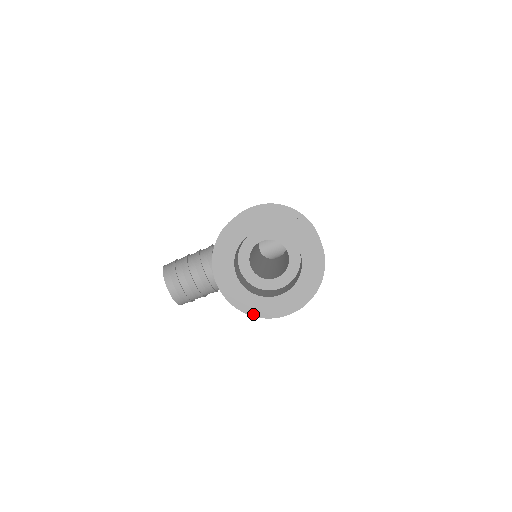
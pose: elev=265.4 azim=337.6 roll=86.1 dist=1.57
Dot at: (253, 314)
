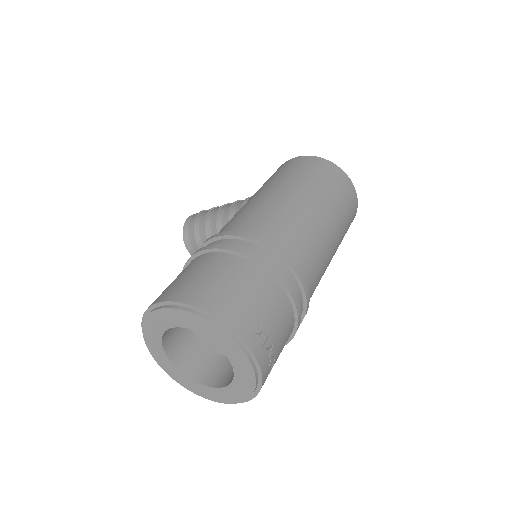
Dot at: occluded
